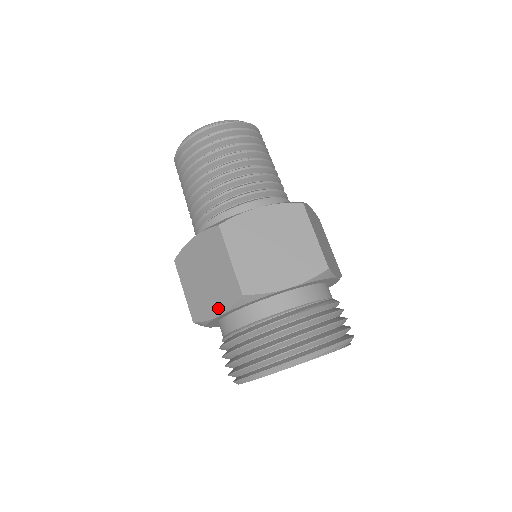
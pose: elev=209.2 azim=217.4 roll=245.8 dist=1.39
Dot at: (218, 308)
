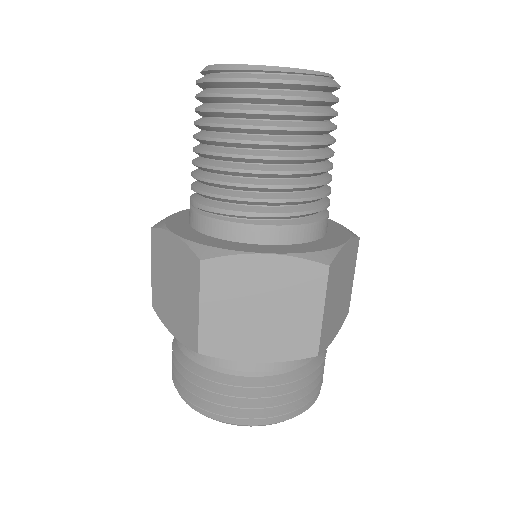
Dot at: (264, 354)
